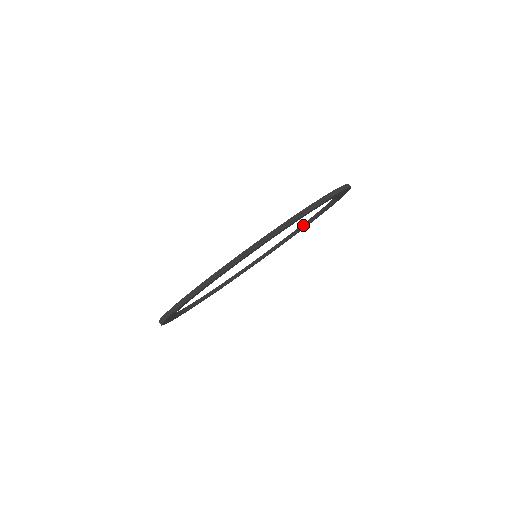
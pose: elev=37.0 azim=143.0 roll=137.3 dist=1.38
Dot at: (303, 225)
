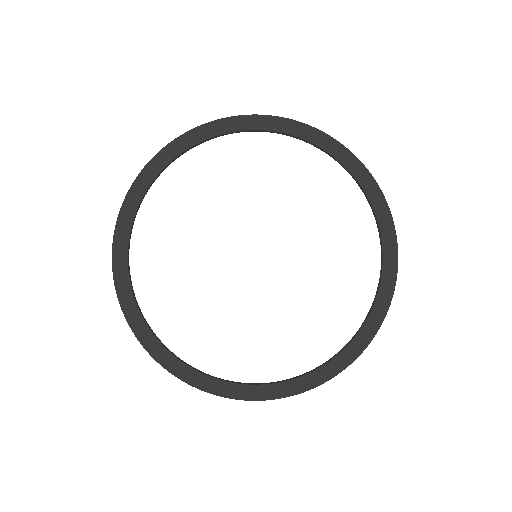
Dot at: (347, 344)
